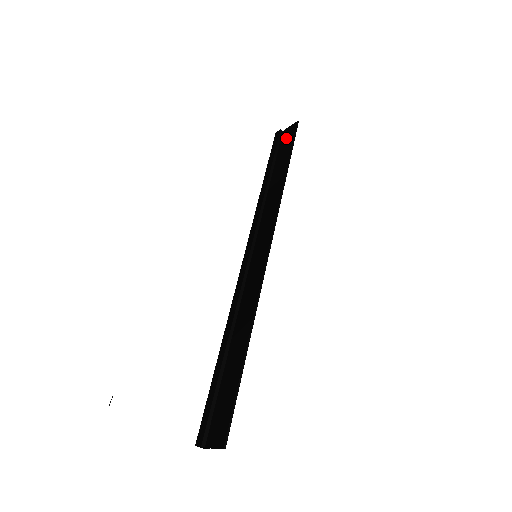
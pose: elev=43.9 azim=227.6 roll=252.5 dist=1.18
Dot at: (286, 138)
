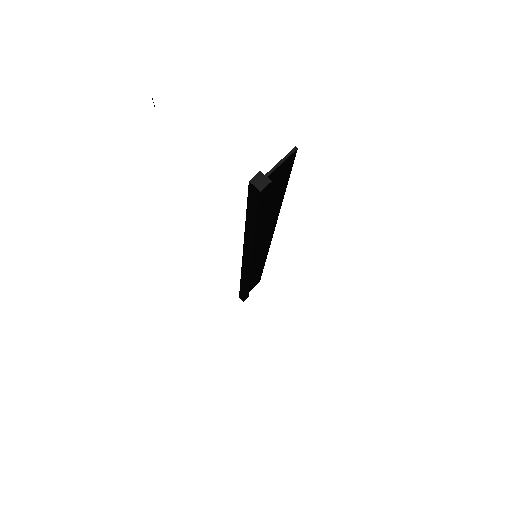
Dot at: occluded
